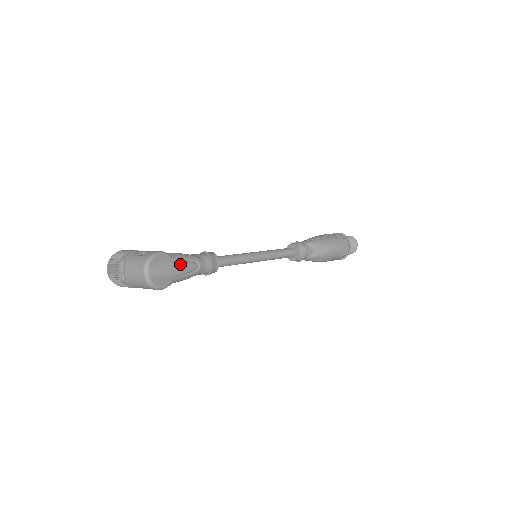
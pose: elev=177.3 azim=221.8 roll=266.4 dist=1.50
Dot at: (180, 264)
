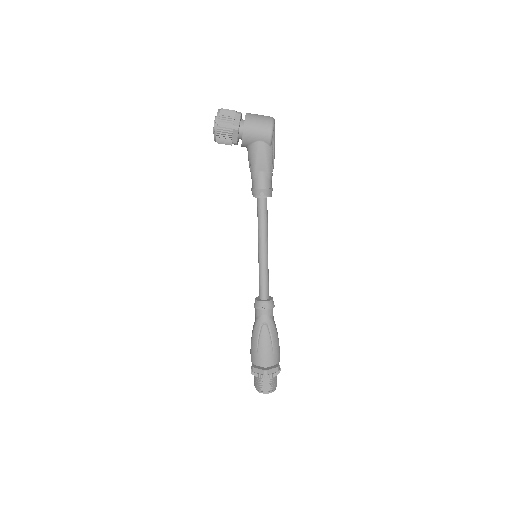
Dot at: occluded
